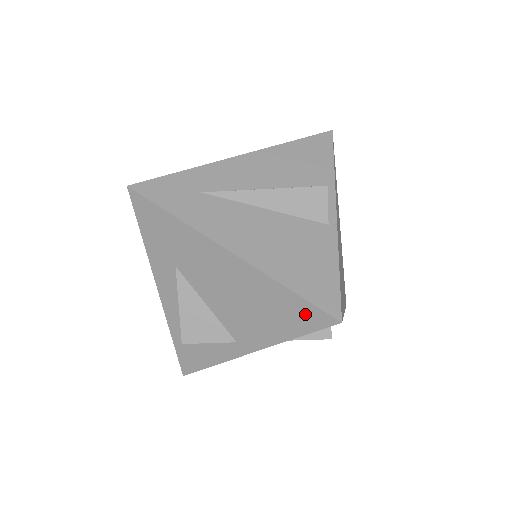
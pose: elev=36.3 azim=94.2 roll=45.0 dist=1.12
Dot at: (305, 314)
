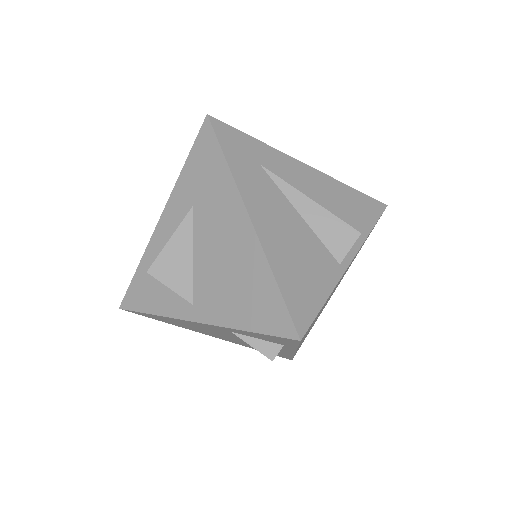
Dot at: (274, 314)
